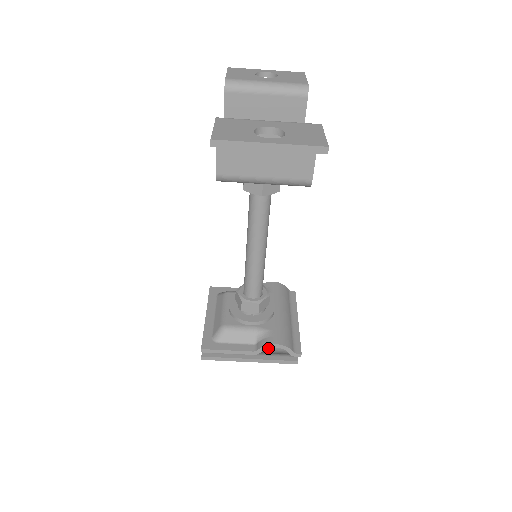
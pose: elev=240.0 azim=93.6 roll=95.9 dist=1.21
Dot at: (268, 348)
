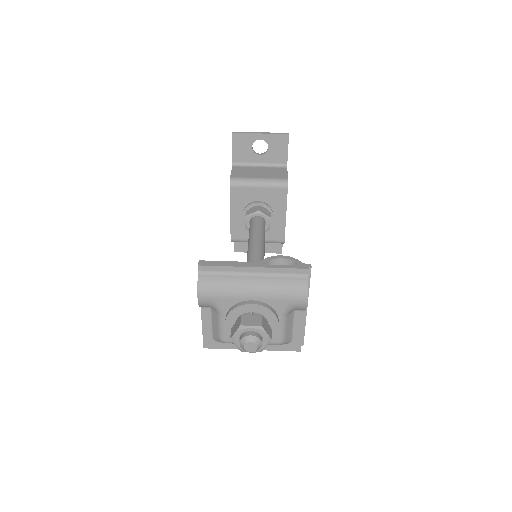
Dot at: (275, 297)
